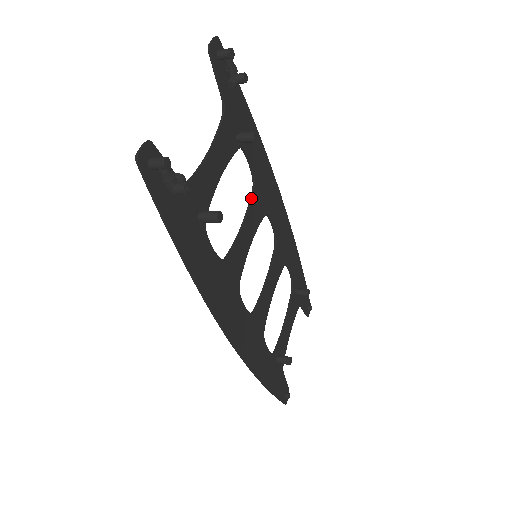
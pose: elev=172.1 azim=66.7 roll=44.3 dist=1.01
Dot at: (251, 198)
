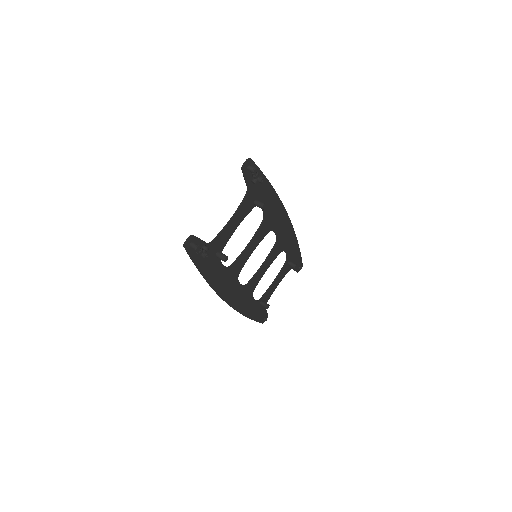
Dot at: (259, 227)
